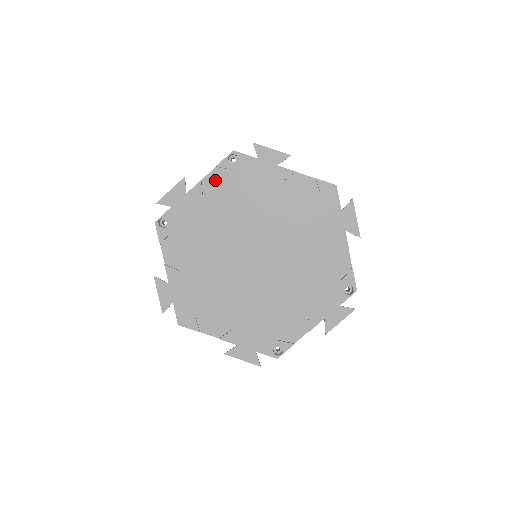
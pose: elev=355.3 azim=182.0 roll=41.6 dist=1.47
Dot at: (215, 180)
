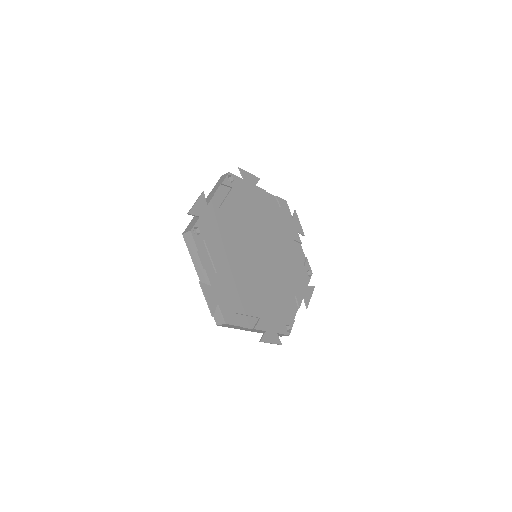
Dot at: (222, 195)
